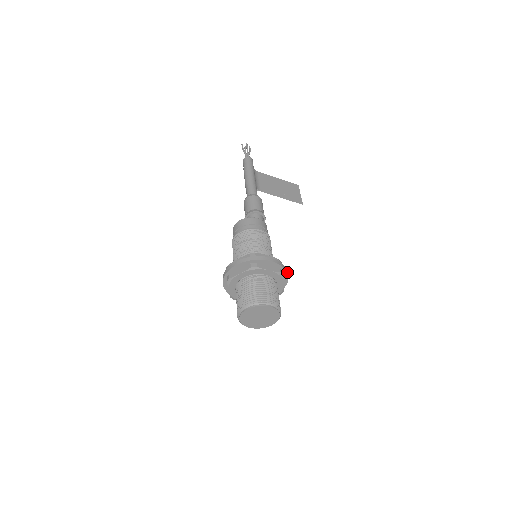
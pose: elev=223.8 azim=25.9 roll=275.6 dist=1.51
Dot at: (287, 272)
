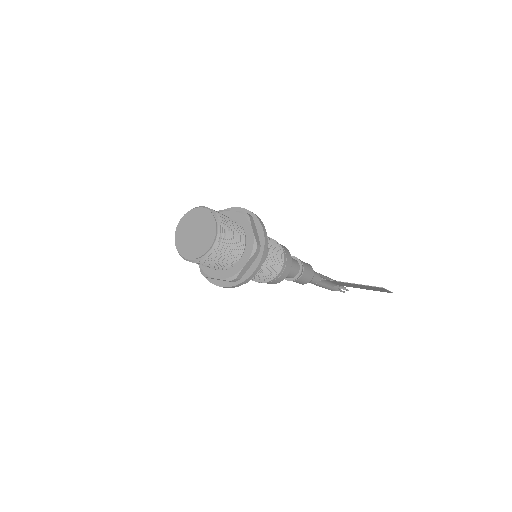
Dot at: (263, 225)
